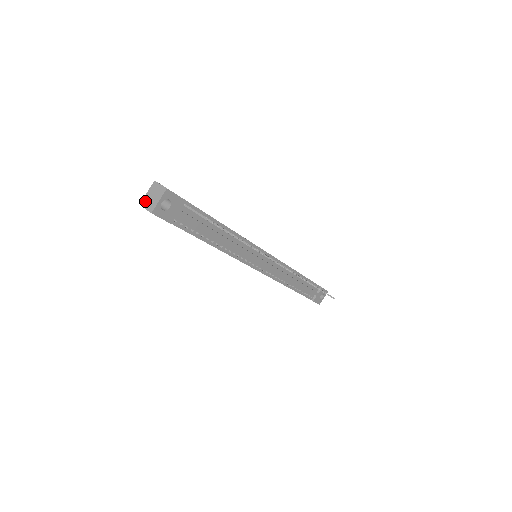
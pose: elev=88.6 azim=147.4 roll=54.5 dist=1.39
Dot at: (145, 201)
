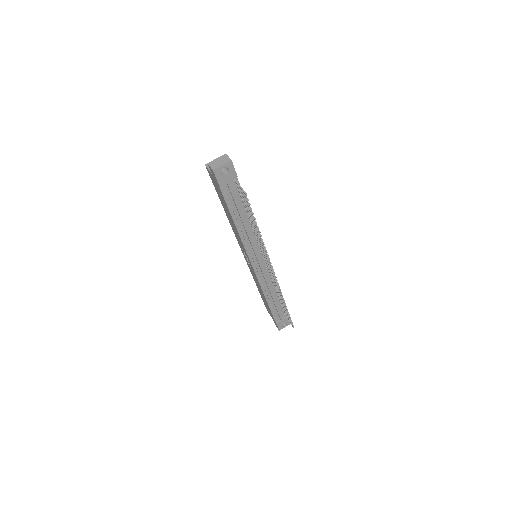
Dot at: (212, 162)
